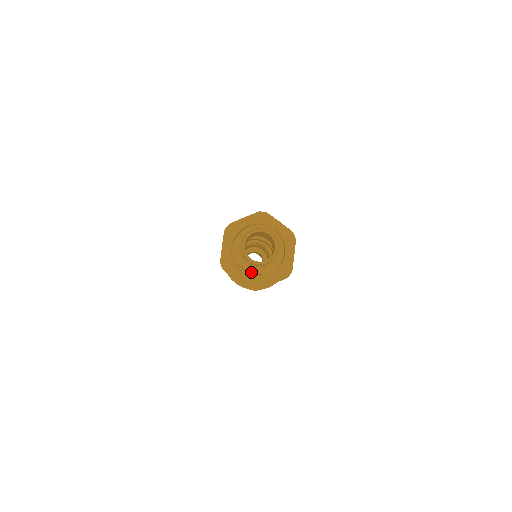
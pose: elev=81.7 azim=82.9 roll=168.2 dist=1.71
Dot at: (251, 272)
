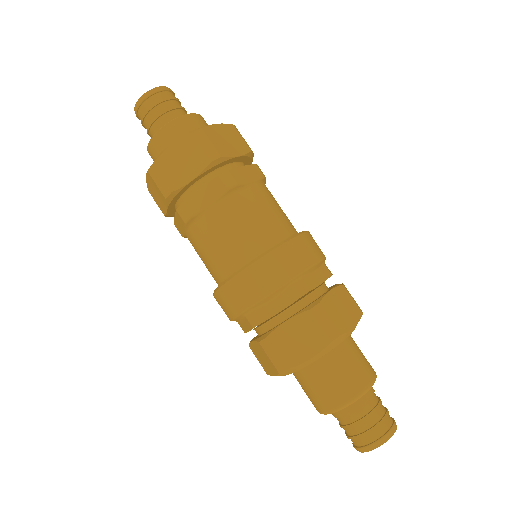
Dot at: (171, 121)
